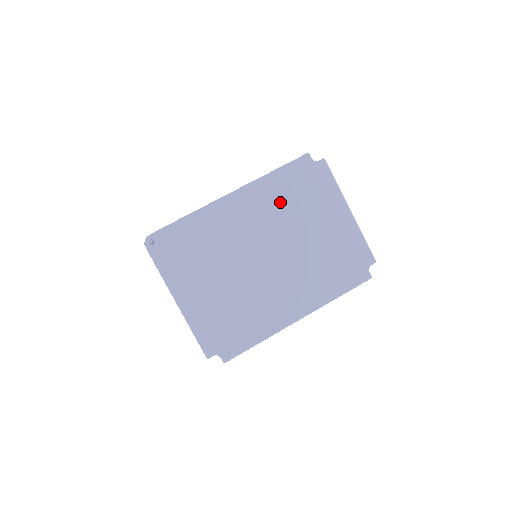
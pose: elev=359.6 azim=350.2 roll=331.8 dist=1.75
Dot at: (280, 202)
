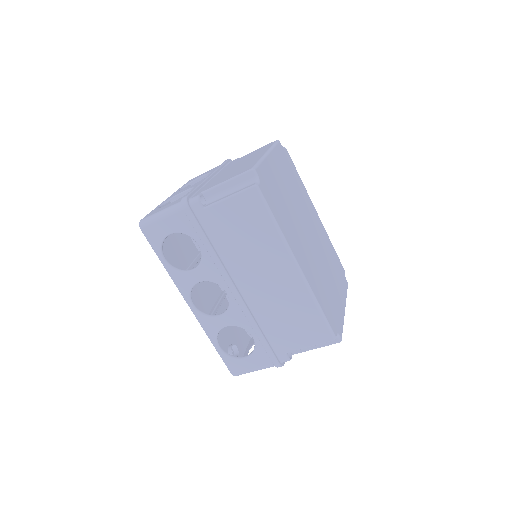
Dot at: (327, 248)
